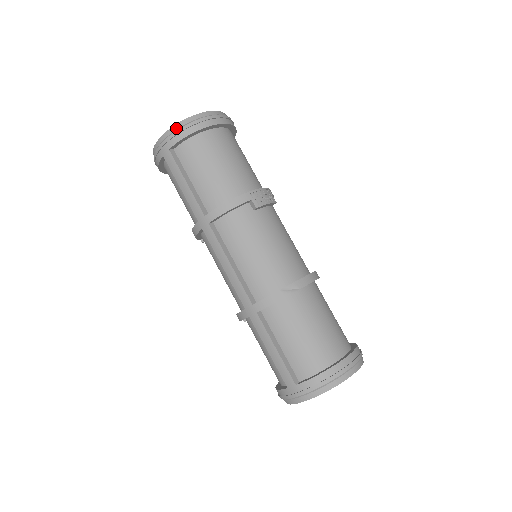
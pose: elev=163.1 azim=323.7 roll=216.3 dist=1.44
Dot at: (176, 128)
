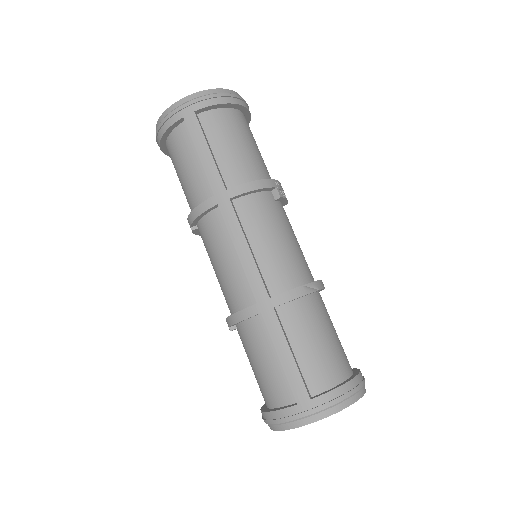
Dot at: (208, 93)
